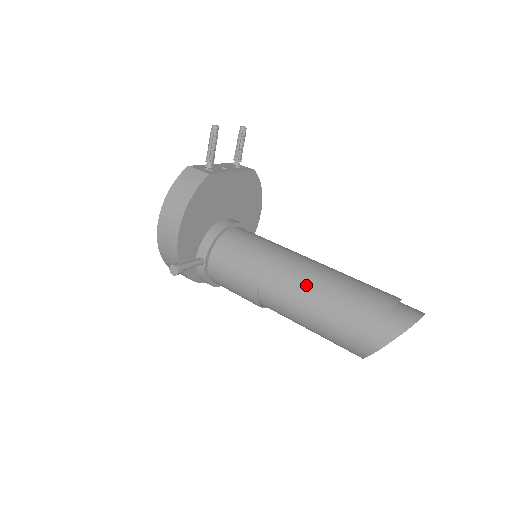
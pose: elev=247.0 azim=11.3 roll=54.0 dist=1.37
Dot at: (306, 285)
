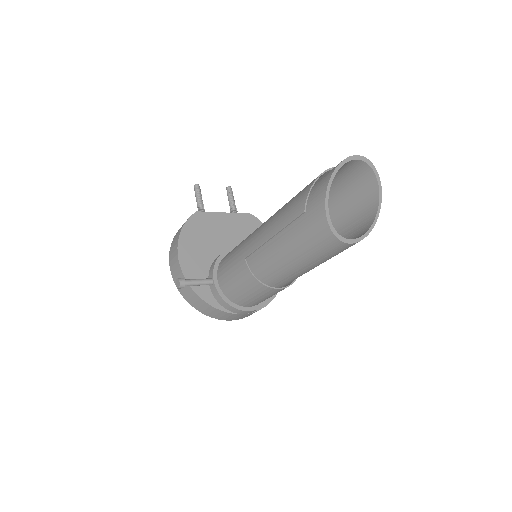
Dot at: (269, 220)
